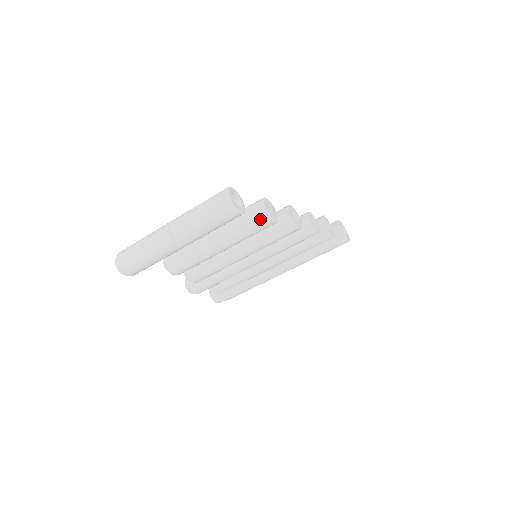
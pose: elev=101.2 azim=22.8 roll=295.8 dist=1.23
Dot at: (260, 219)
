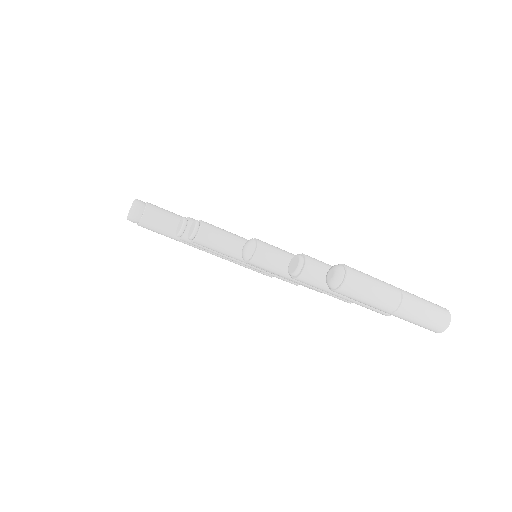
Dot at: occluded
